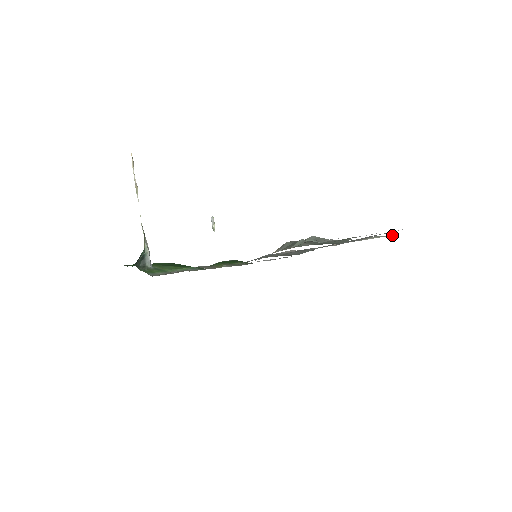
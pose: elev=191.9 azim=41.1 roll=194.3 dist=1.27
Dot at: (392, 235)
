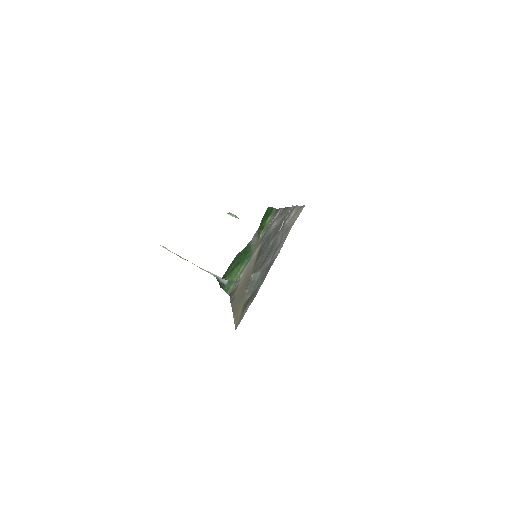
Dot at: (299, 207)
